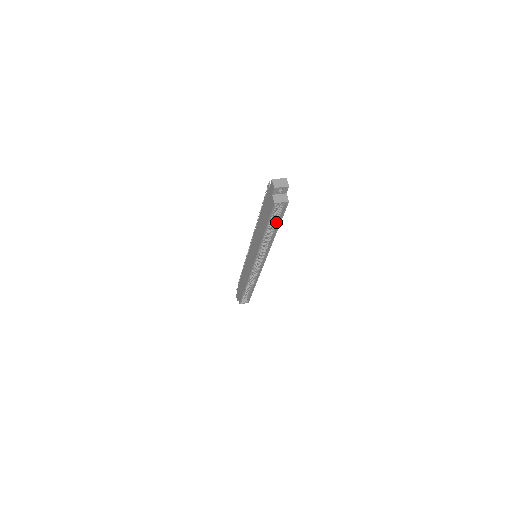
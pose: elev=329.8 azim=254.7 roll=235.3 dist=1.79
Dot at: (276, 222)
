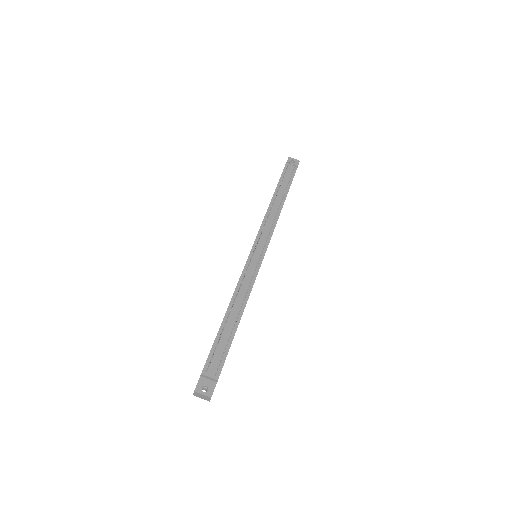
Dot at: occluded
